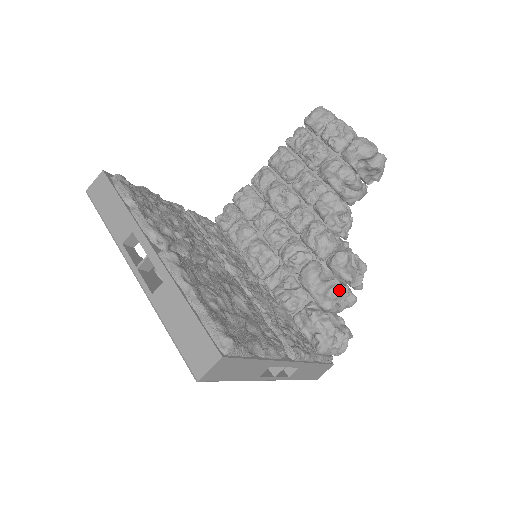
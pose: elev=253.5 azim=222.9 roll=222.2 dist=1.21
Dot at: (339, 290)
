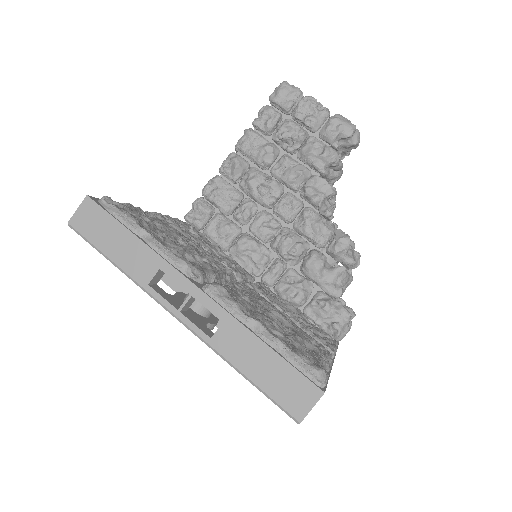
Dot at: (347, 276)
